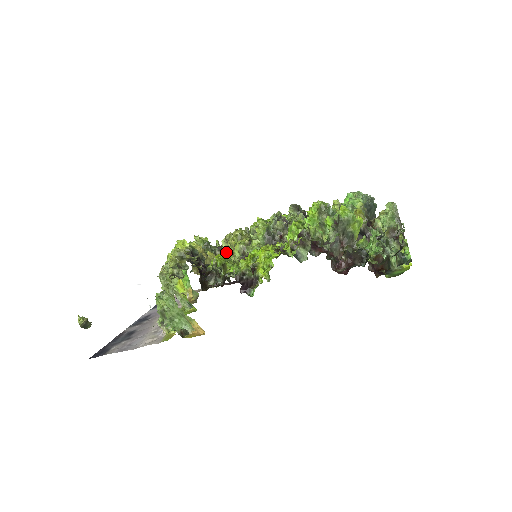
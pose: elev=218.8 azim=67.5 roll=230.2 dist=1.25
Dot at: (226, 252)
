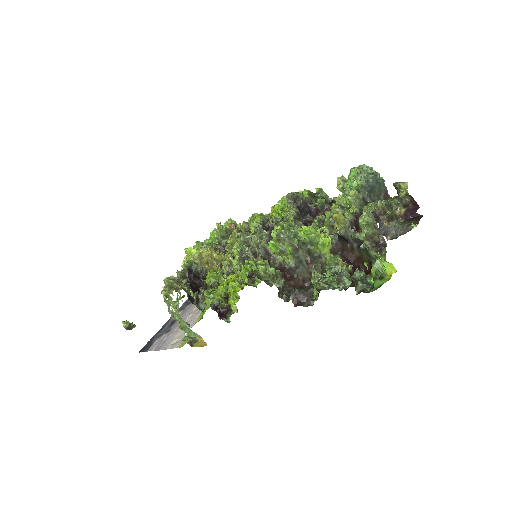
Dot at: occluded
